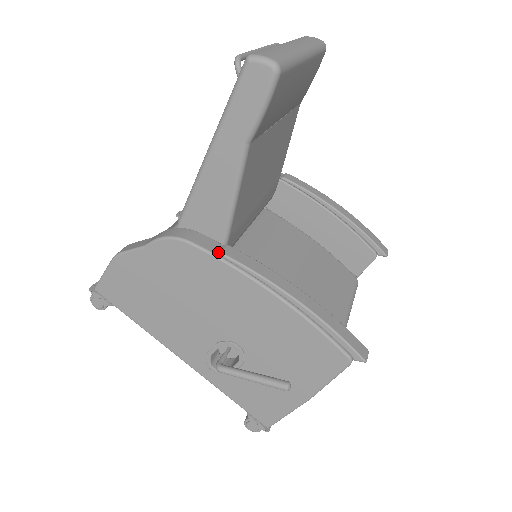
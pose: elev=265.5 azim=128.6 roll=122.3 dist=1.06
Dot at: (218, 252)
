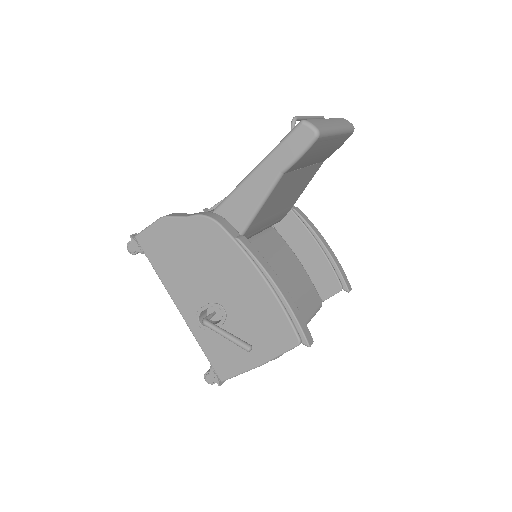
Dot at: (236, 237)
